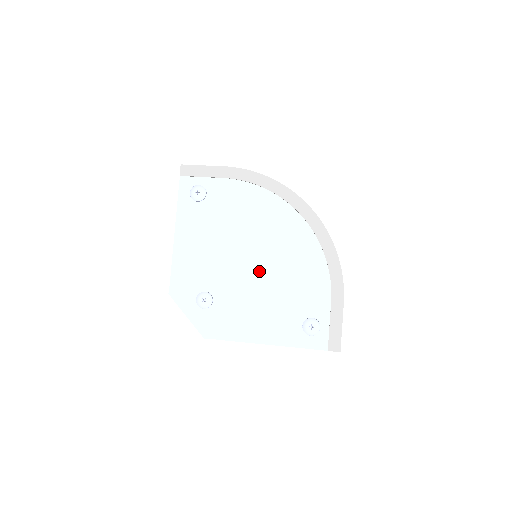
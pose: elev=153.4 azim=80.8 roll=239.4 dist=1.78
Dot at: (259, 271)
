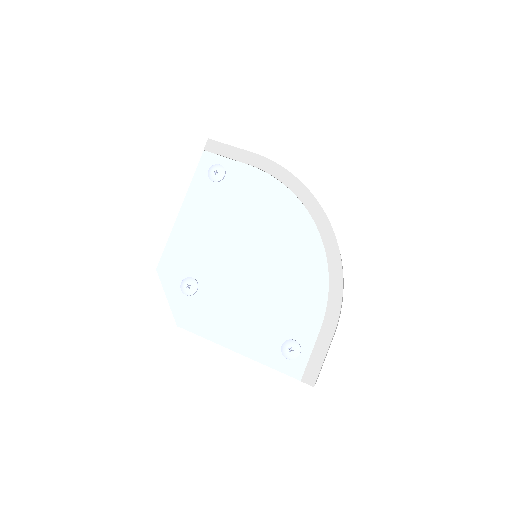
Dot at: (254, 273)
